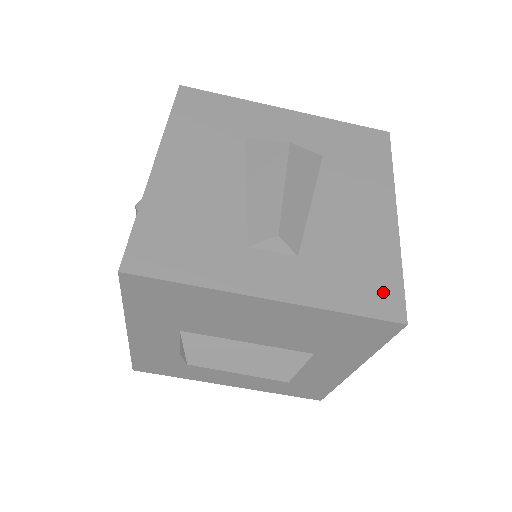
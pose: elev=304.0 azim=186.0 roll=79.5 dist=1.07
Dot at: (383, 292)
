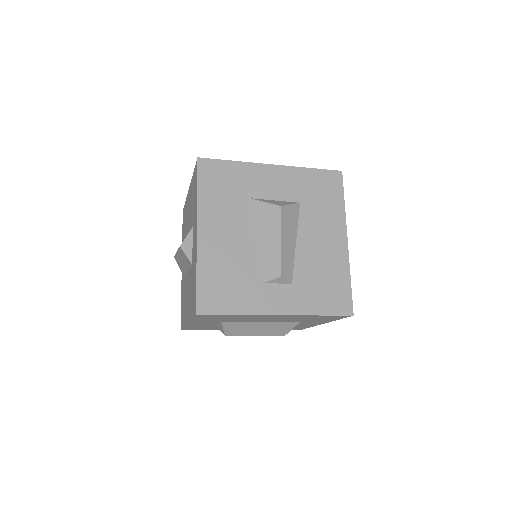
Dot at: (340, 298)
